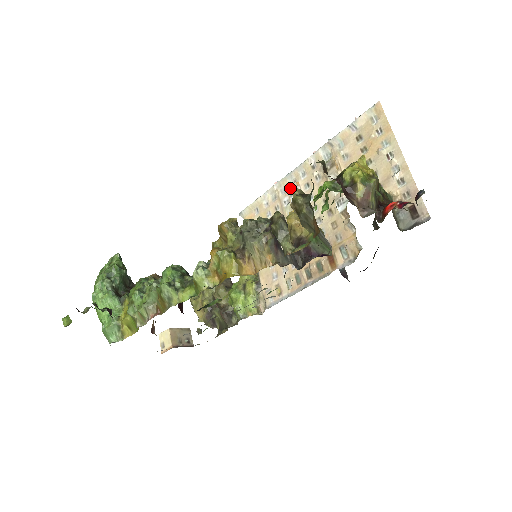
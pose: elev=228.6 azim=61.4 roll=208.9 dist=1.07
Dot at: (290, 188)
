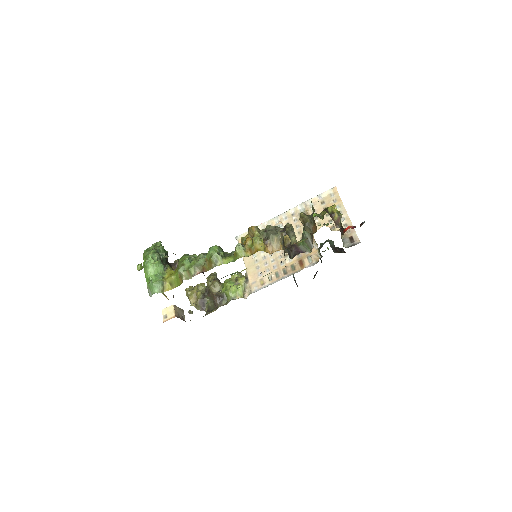
Dot at: (276, 224)
